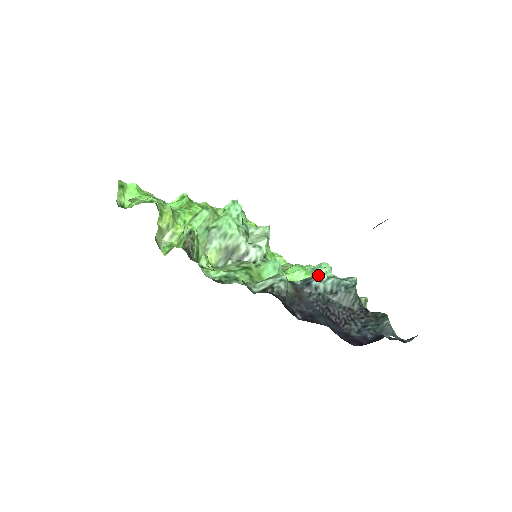
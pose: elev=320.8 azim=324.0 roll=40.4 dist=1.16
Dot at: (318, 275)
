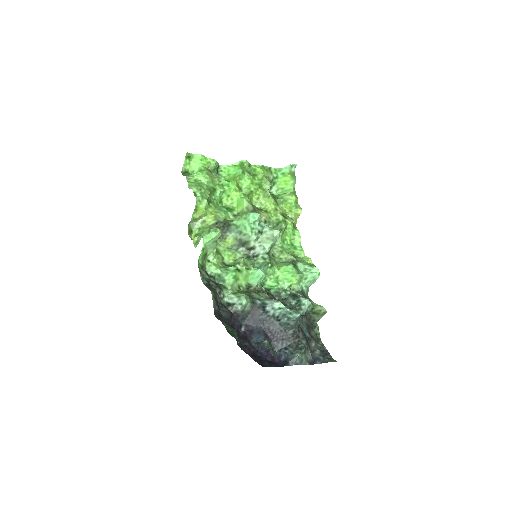
Dot at: (273, 304)
